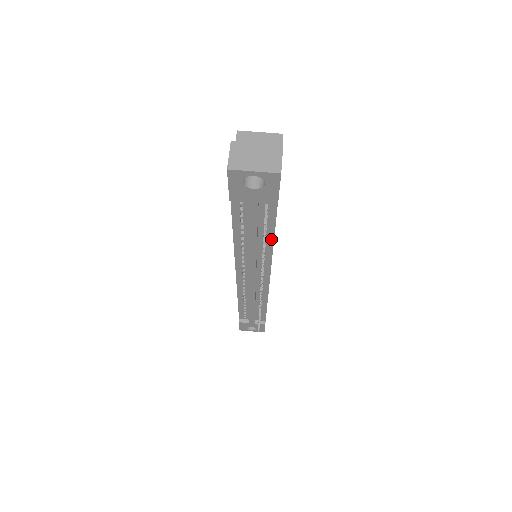
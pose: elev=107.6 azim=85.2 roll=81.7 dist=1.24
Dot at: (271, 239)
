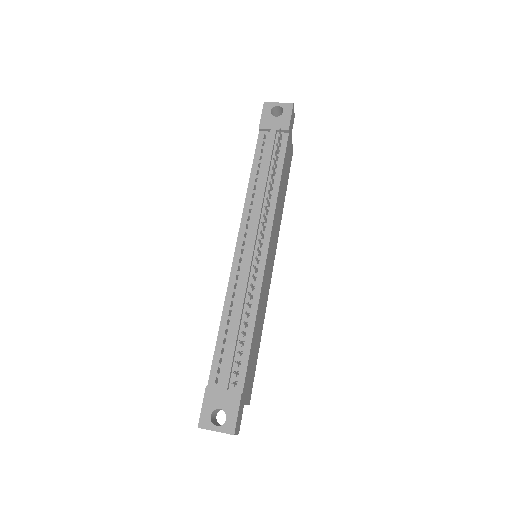
Dot at: (278, 181)
